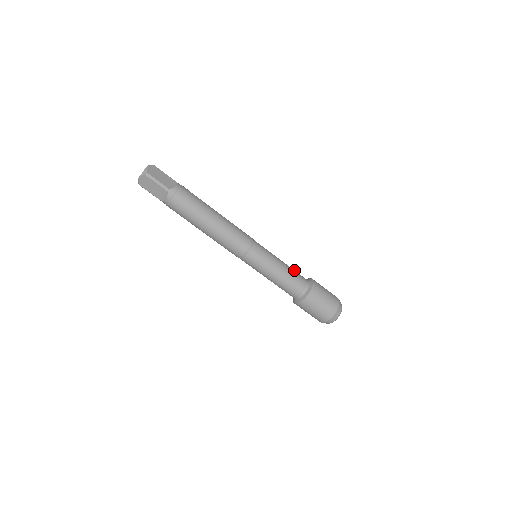
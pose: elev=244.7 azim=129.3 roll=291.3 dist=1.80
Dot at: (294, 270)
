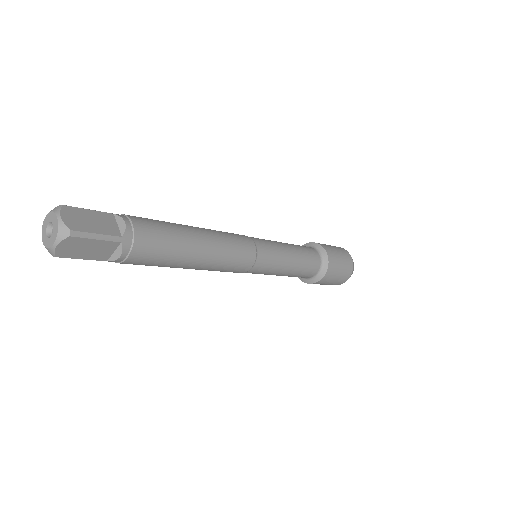
Dot at: (305, 266)
